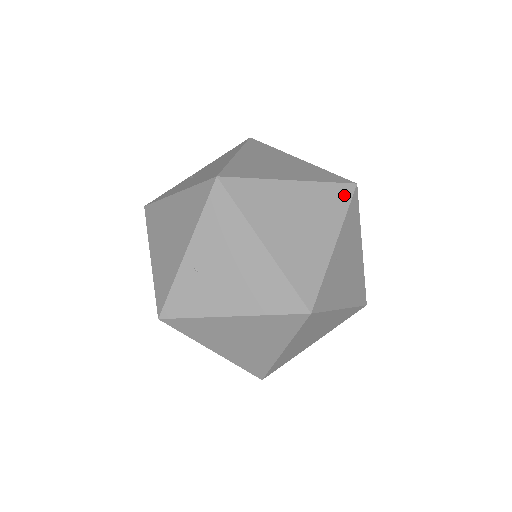
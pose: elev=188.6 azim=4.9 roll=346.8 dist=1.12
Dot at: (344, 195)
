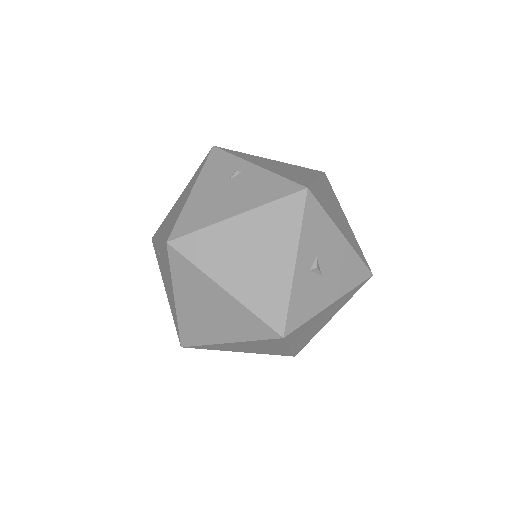
Dot at: (263, 333)
